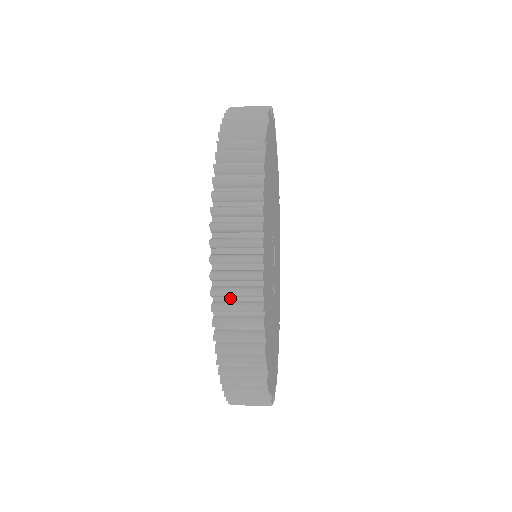
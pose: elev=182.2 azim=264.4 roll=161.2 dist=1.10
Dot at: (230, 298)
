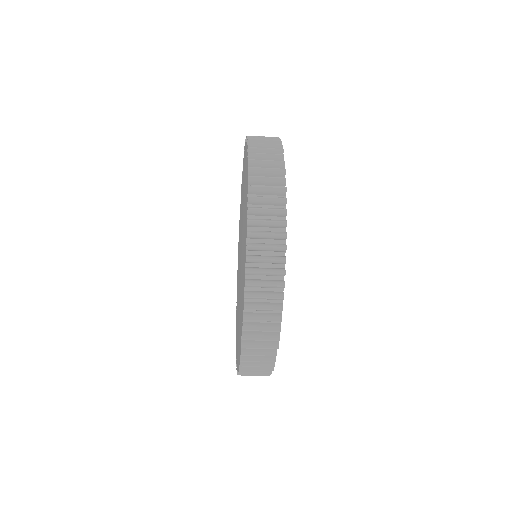
Dot at: occluded
